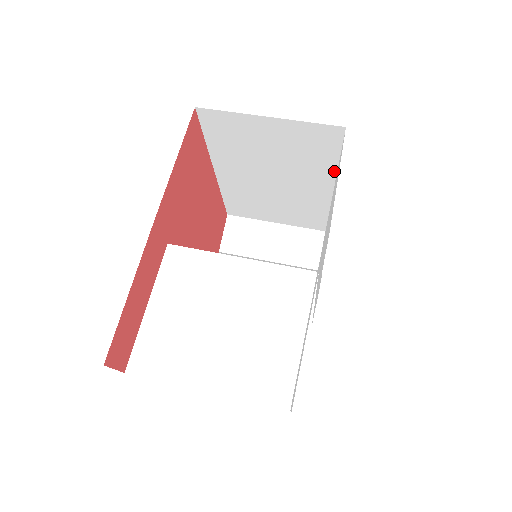
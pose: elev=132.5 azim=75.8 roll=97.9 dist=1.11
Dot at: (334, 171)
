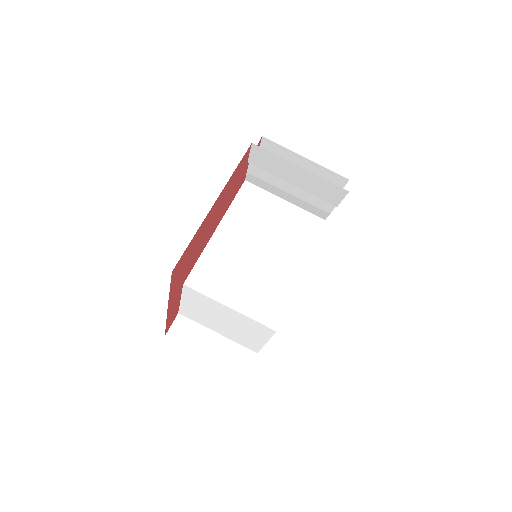
Dot at: occluded
